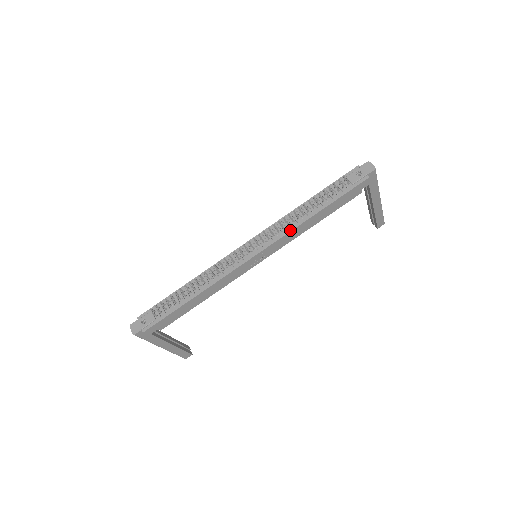
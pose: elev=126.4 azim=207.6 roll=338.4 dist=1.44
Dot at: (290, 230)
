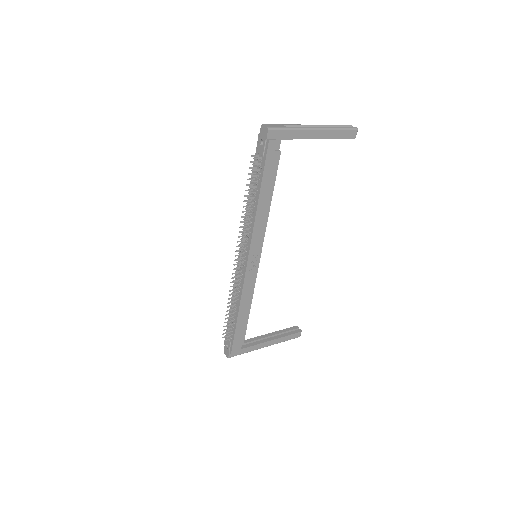
Dot at: (252, 227)
